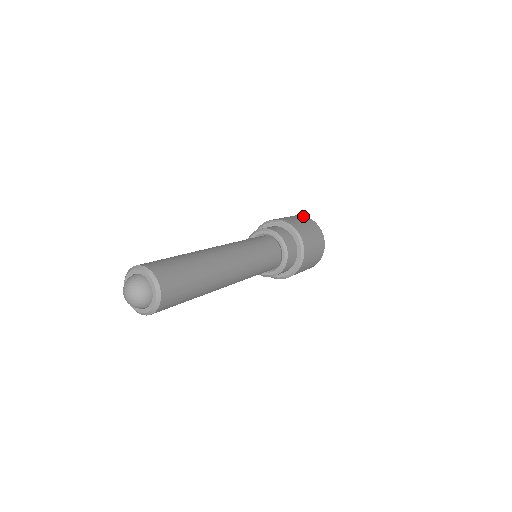
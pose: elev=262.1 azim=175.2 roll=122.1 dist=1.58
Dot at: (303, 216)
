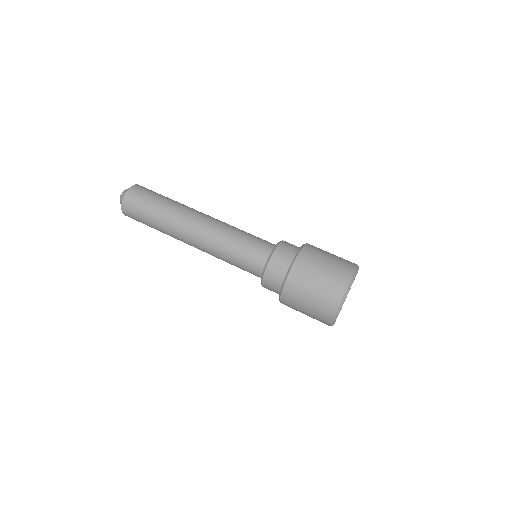
Dot at: occluded
